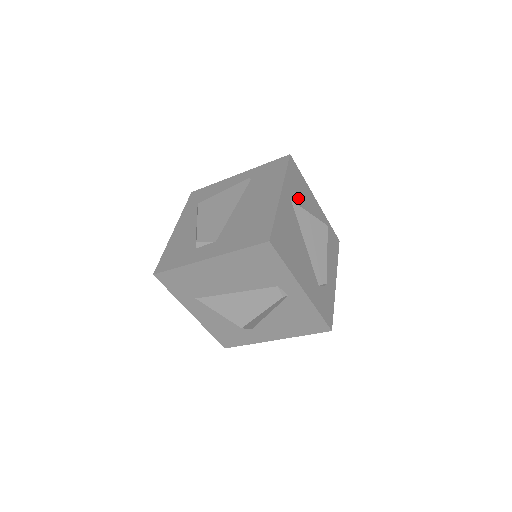
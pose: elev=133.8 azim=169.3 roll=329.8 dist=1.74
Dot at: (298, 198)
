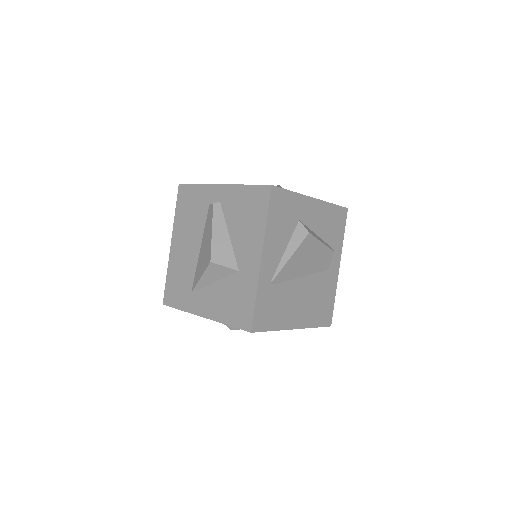
Dot at: occluded
